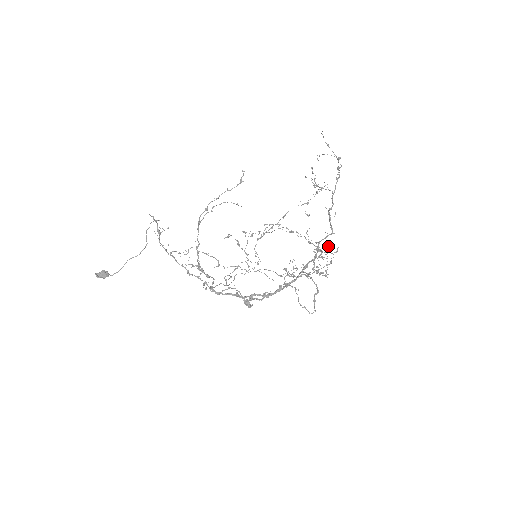
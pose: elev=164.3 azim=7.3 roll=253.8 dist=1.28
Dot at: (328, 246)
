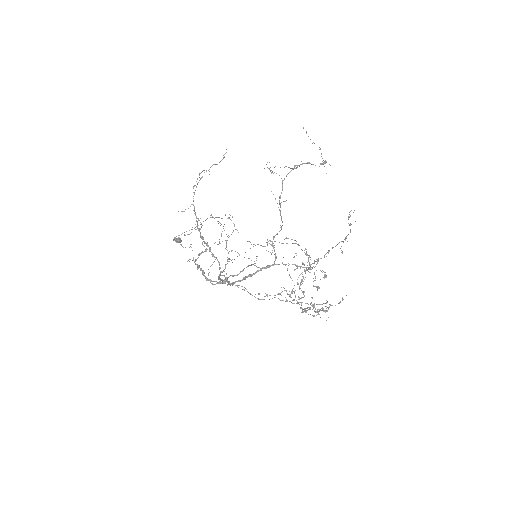
Dot at: (324, 275)
